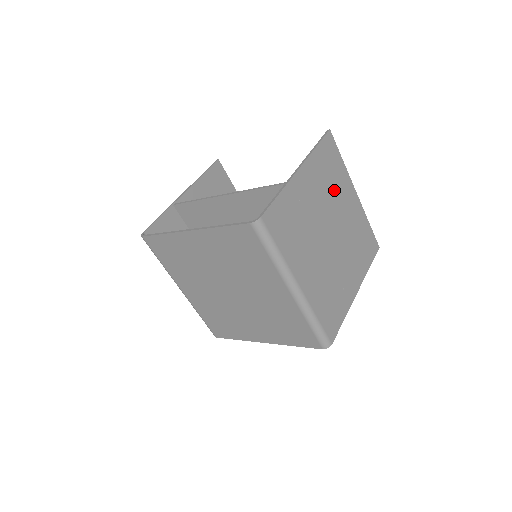
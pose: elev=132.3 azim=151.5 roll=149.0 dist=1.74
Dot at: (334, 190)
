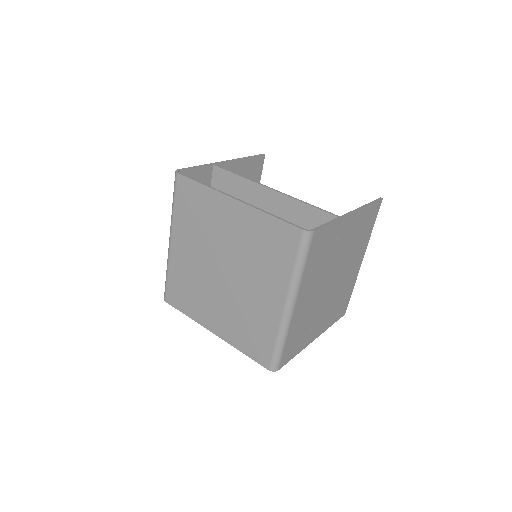
Dot at: (356, 247)
